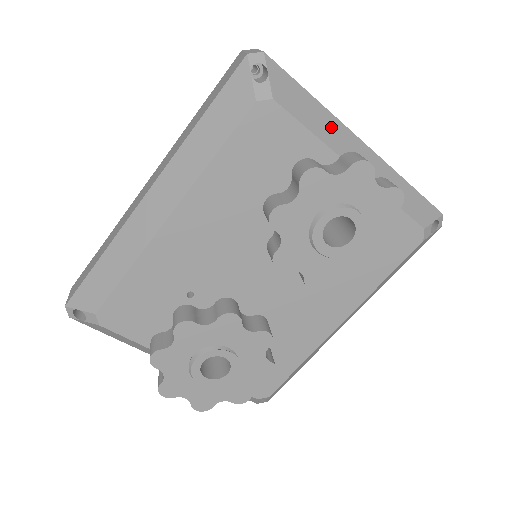
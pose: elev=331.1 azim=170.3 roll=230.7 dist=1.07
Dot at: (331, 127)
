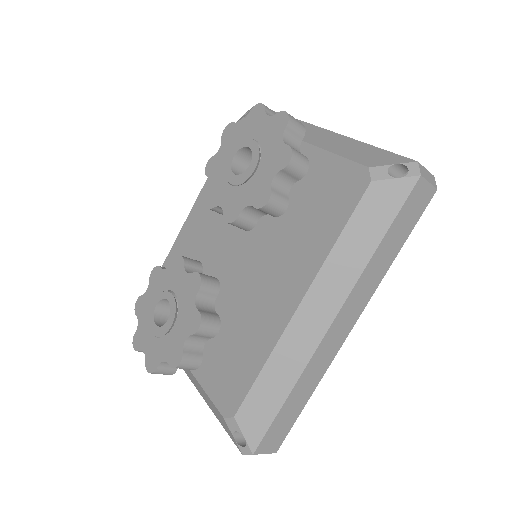
Dot at: occluded
